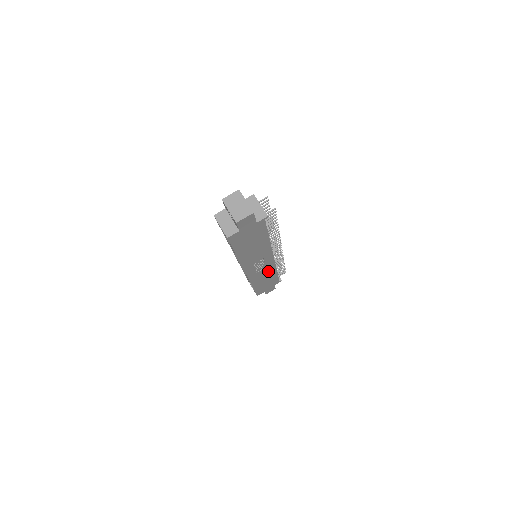
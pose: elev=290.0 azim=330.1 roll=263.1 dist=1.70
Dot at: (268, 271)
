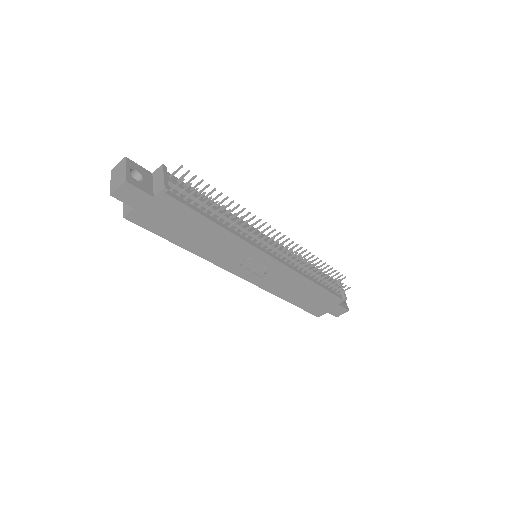
Dot at: (290, 279)
